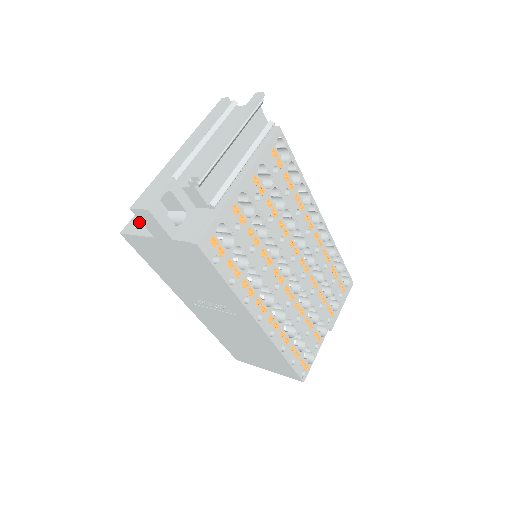
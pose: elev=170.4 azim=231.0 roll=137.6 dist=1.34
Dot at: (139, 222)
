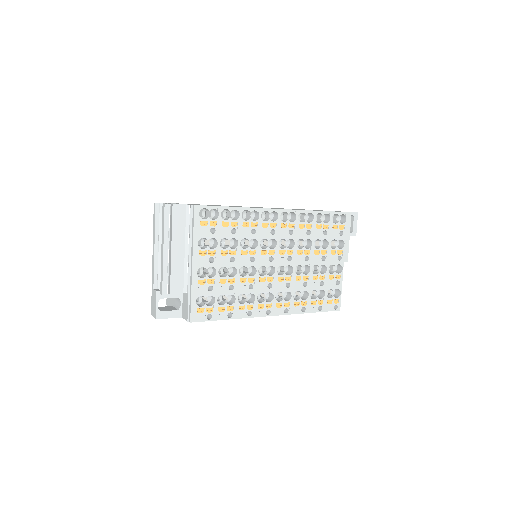
Dot at: occluded
